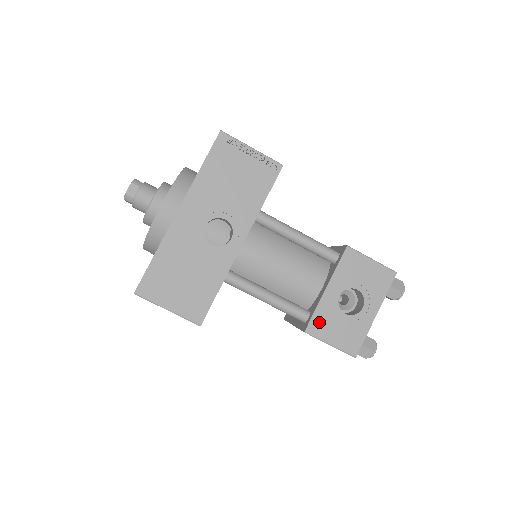
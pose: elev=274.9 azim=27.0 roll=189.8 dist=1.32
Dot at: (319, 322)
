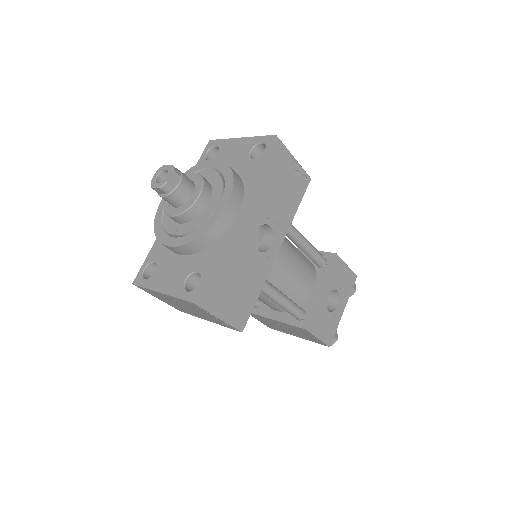
Dot at: (315, 320)
